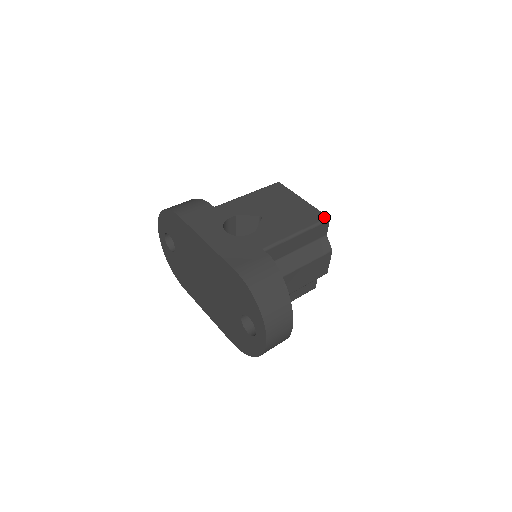
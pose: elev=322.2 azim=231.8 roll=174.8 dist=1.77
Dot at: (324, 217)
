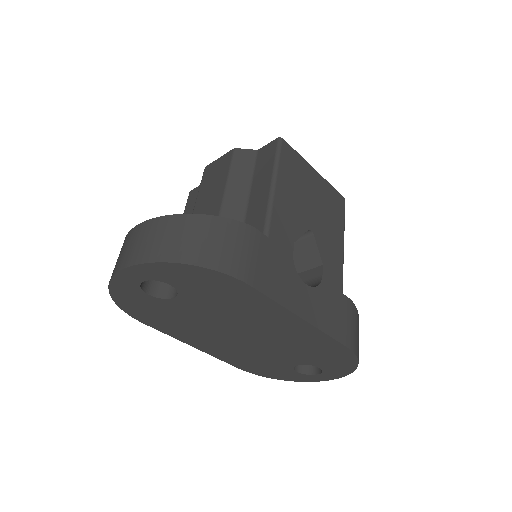
Dot at: (344, 201)
